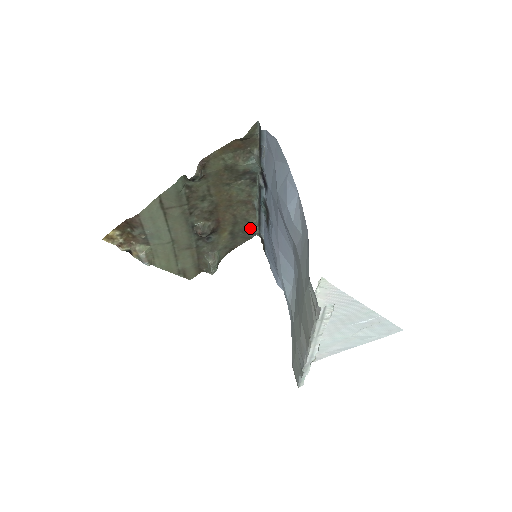
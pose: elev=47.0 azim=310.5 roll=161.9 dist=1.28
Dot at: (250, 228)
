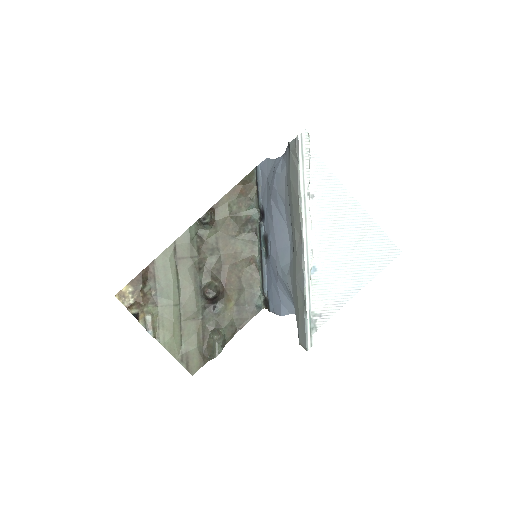
Dot at: (255, 298)
